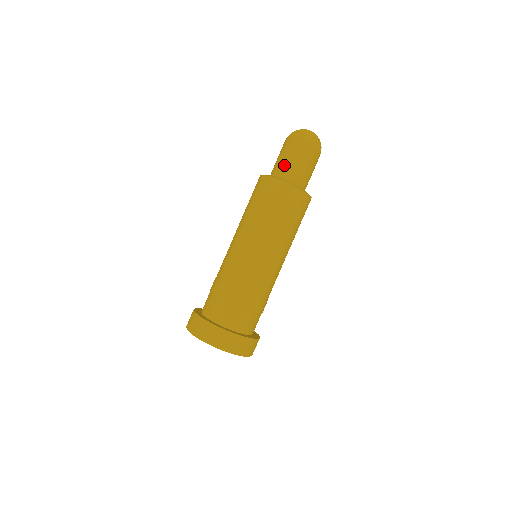
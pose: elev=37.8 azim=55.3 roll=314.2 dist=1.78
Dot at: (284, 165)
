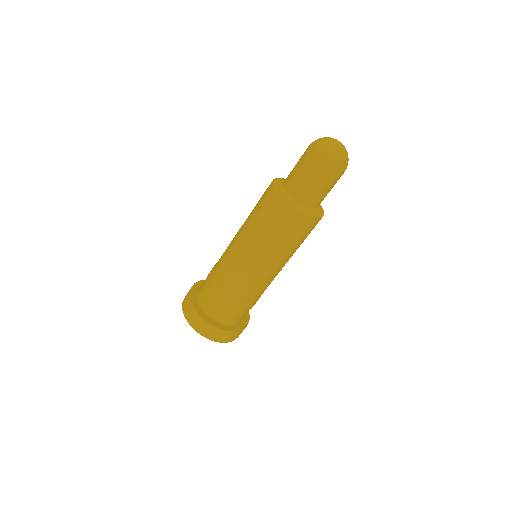
Dot at: (299, 184)
